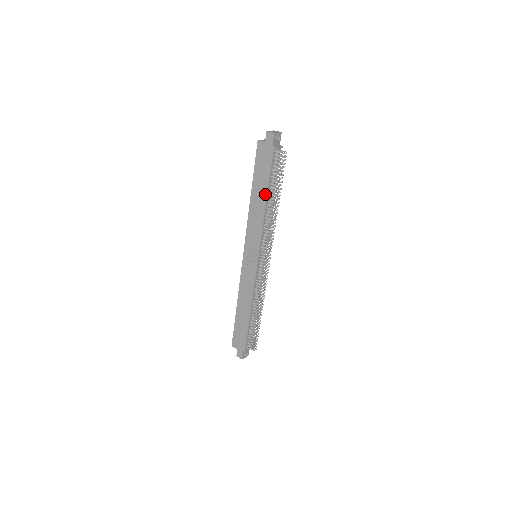
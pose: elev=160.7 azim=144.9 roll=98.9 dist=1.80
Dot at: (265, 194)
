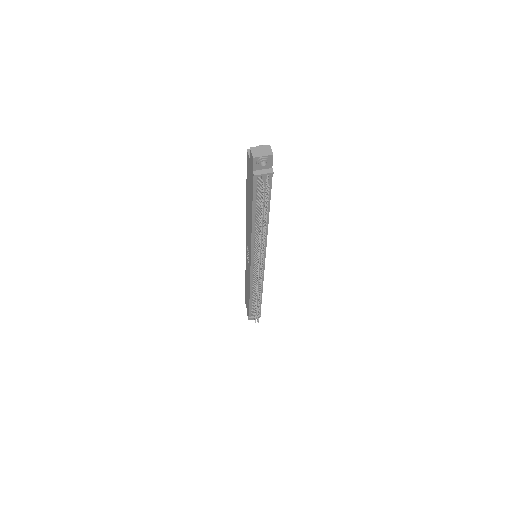
Dot at: (251, 213)
